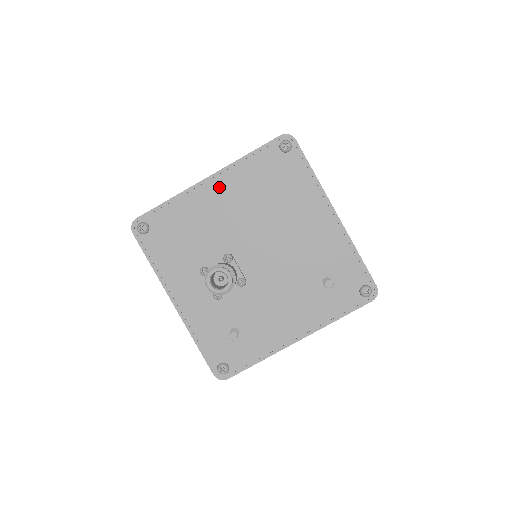
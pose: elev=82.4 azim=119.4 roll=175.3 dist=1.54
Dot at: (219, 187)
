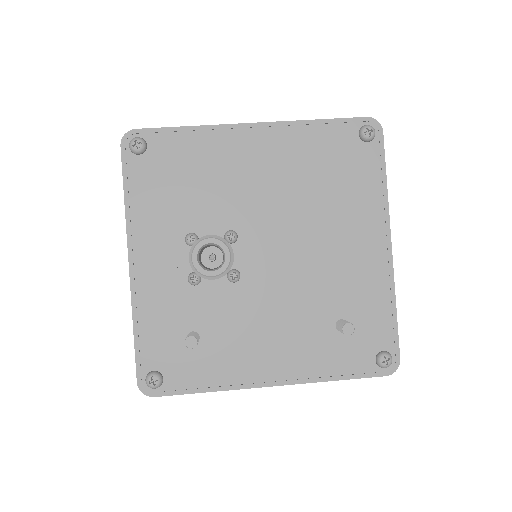
Dot at: (262, 142)
